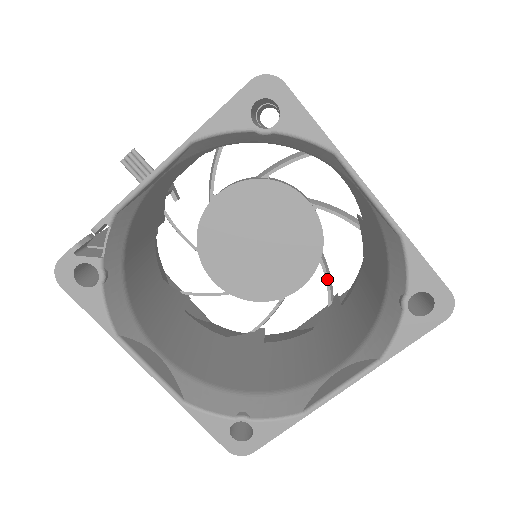
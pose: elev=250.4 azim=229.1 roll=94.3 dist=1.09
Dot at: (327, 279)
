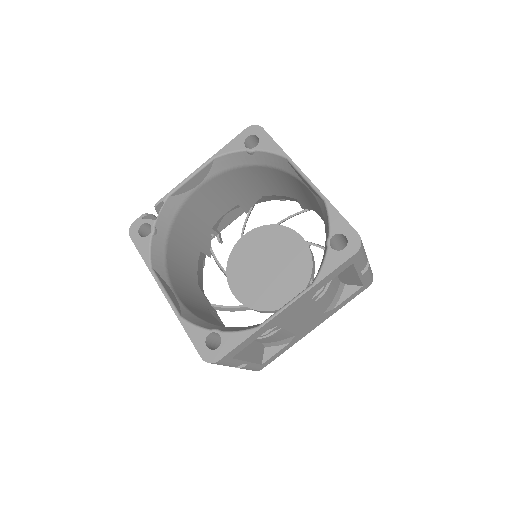
Dot at: occluded
